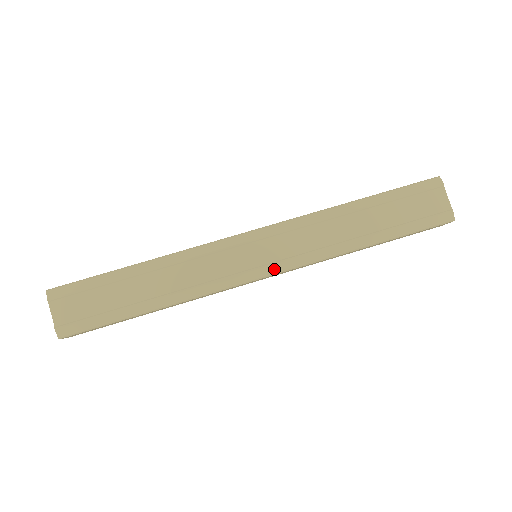
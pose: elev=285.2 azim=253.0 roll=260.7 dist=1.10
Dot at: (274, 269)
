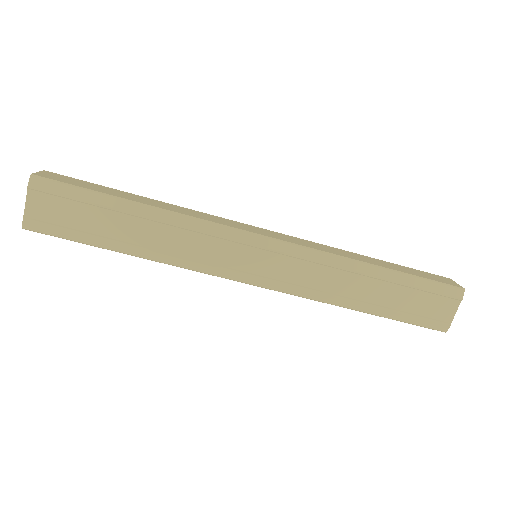
Dot at: (264, 283)
